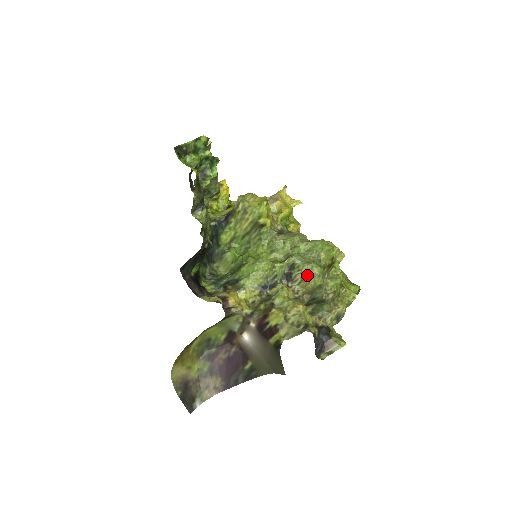
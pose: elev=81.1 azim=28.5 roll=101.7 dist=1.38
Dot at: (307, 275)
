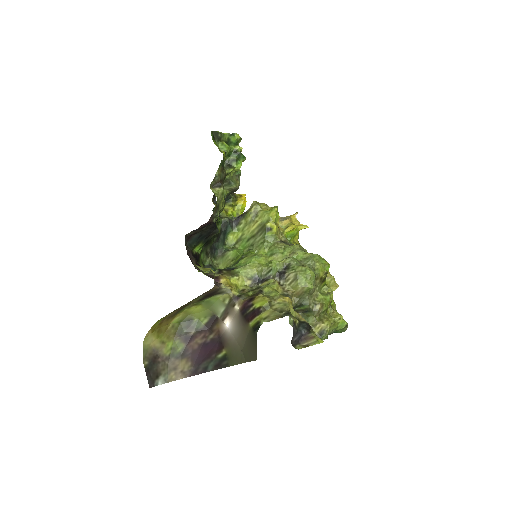
Dot at: (300, 275)
